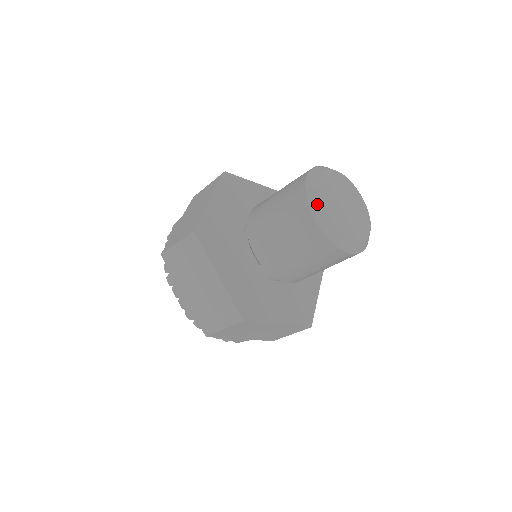
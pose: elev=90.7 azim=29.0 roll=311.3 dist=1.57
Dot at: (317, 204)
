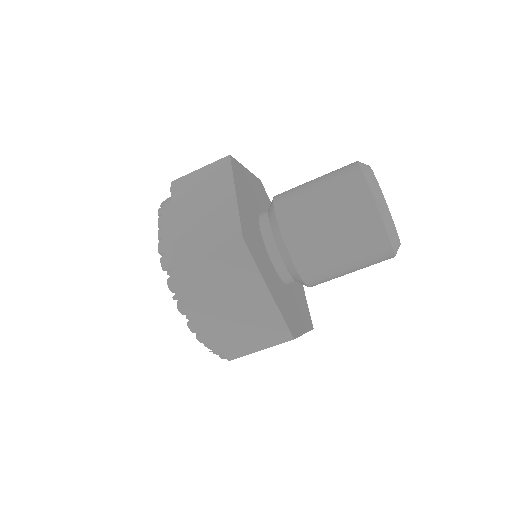
Dot at: (368, 168)
